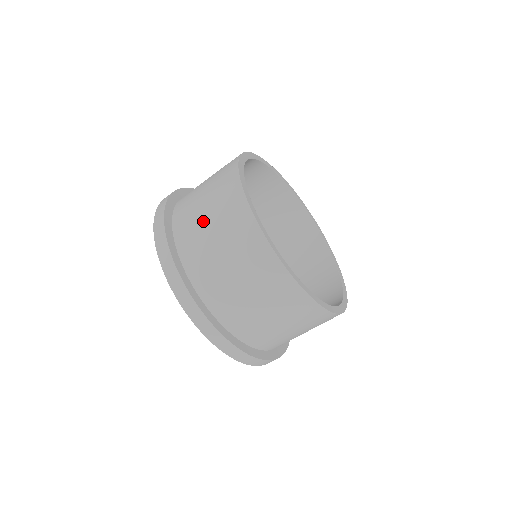
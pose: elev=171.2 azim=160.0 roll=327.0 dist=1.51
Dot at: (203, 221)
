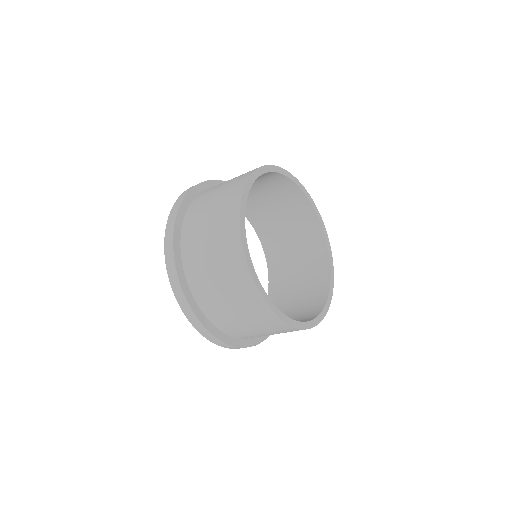
Dot at: (210, 272)
